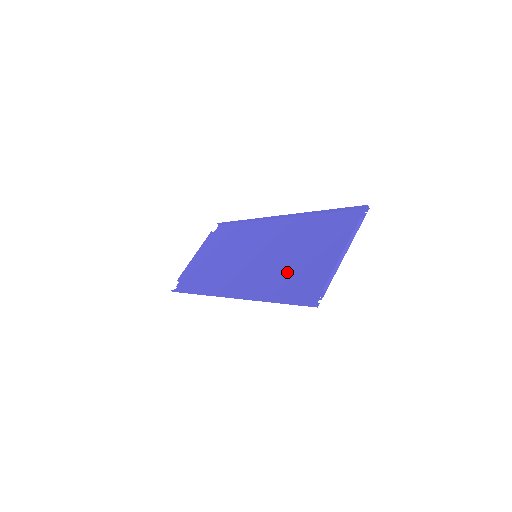
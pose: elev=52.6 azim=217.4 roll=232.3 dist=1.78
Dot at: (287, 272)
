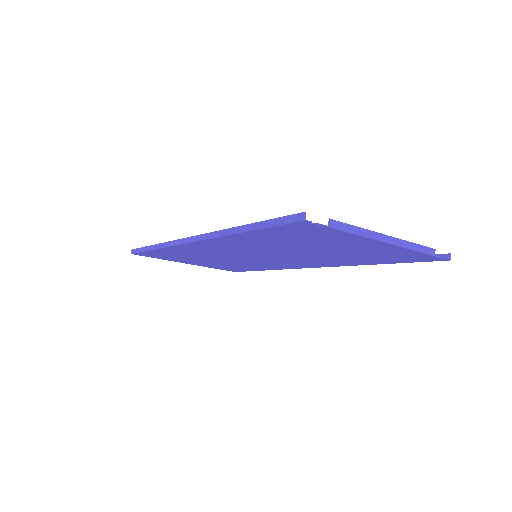
Dot at: (286, 243)
